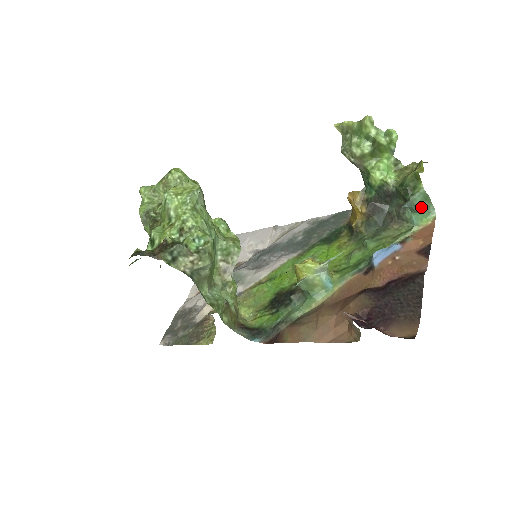
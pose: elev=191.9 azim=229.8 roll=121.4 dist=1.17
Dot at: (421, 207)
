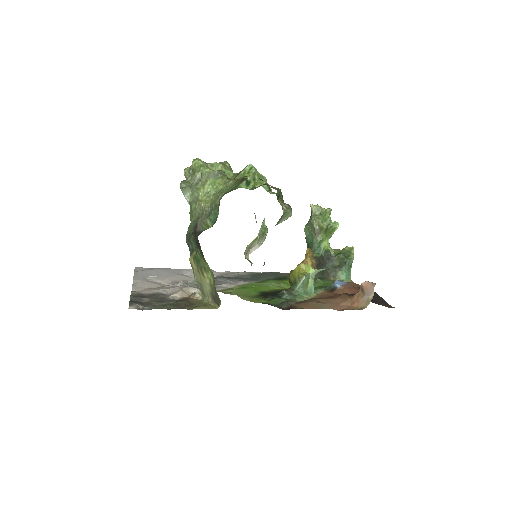
Dot at: (349, 269)
